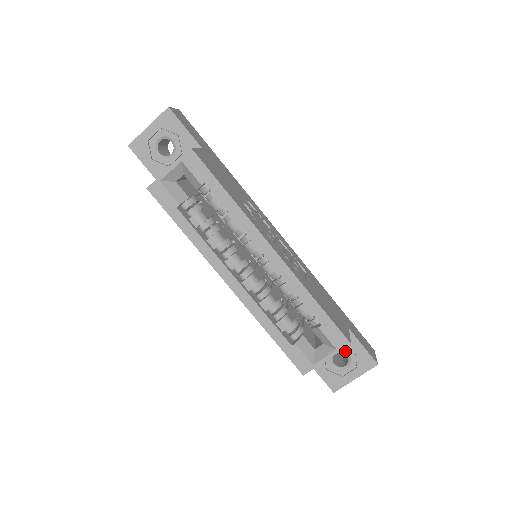
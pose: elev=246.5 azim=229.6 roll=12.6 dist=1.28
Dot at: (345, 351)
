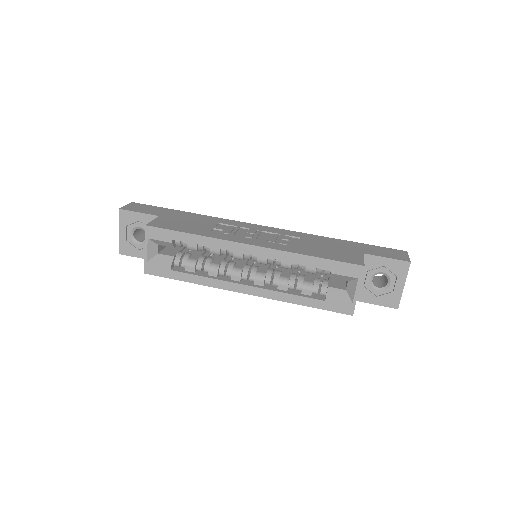
Dot at: (377, 272)
